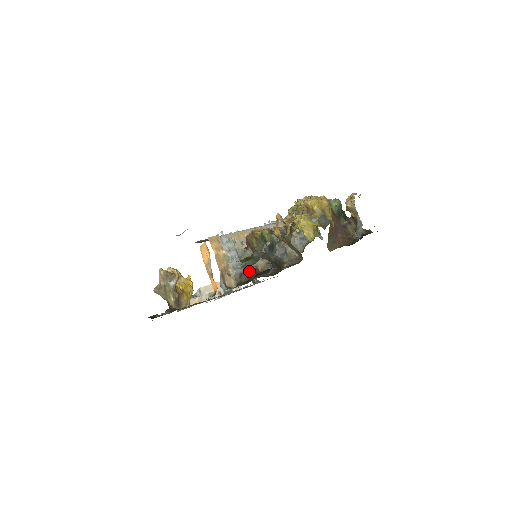
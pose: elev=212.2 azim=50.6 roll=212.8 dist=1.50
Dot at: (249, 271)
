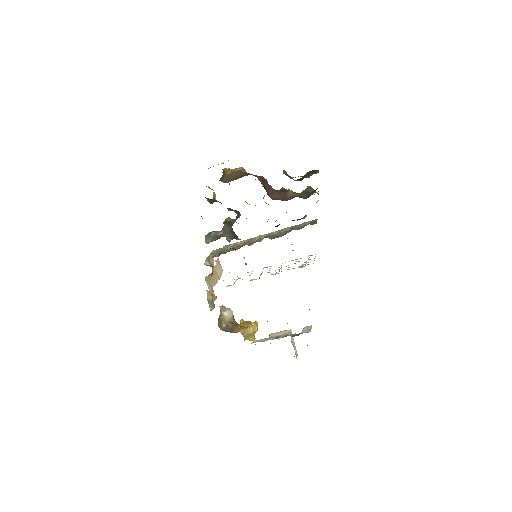
Dot at: occluded
